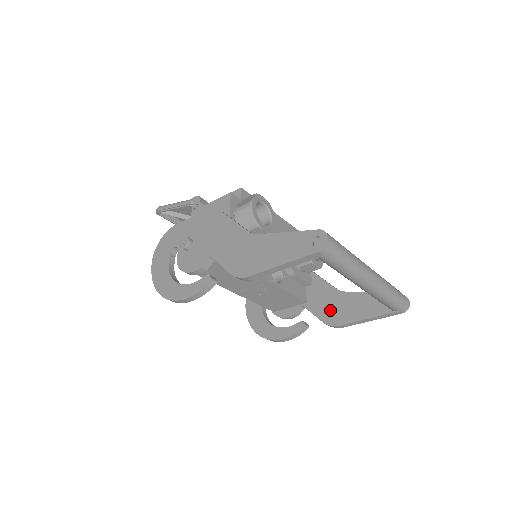
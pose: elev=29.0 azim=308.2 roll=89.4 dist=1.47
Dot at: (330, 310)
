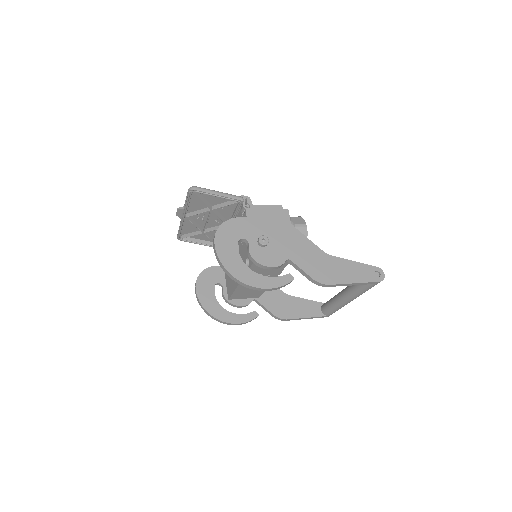
Dot at: (279, 307)
